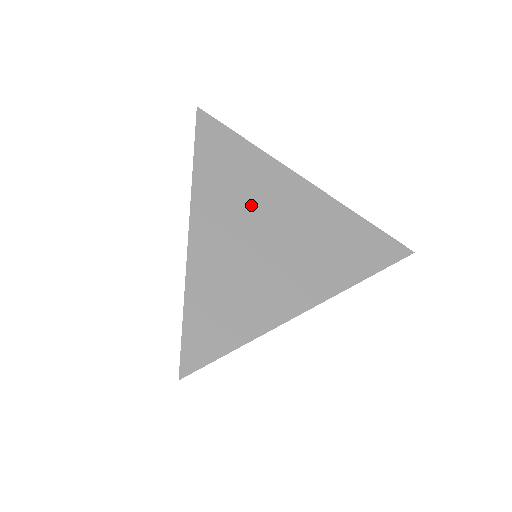
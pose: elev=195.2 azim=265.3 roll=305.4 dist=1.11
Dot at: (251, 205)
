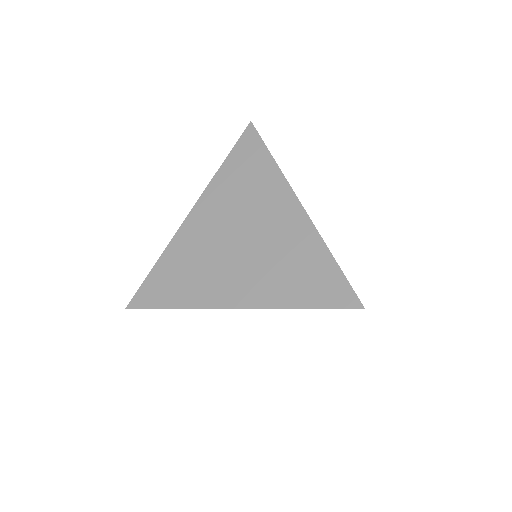
Dot at: (241, 210)
